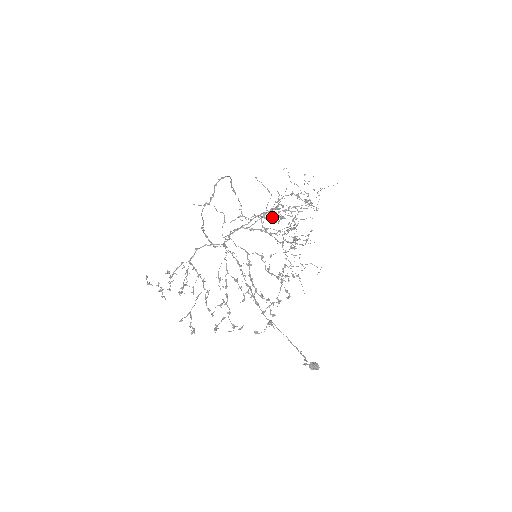
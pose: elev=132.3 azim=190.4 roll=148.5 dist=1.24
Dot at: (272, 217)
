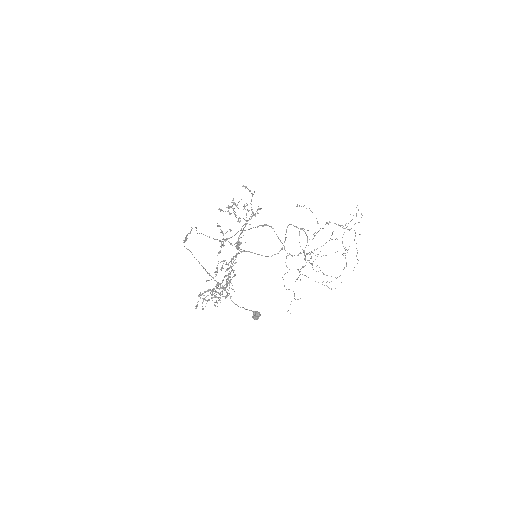
Dot at: (251, 218)
